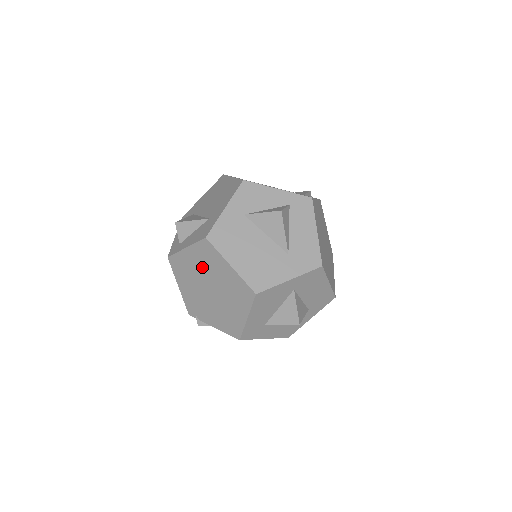
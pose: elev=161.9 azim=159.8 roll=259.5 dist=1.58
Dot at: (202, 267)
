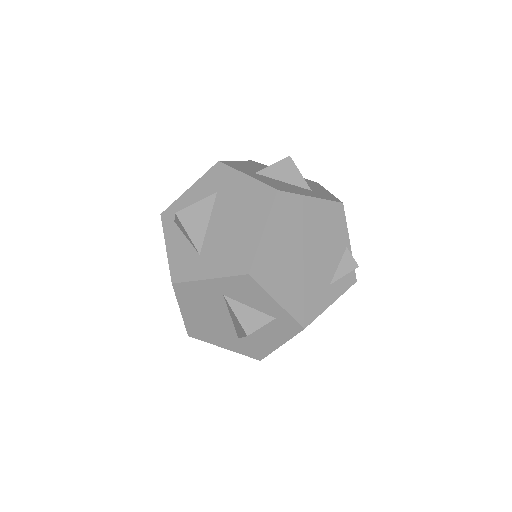
Dot at: occluded
